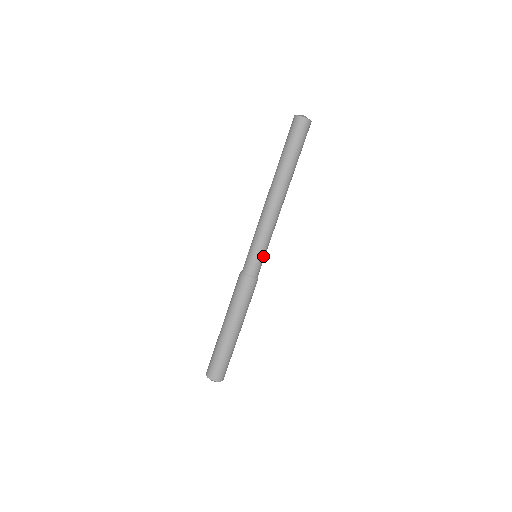
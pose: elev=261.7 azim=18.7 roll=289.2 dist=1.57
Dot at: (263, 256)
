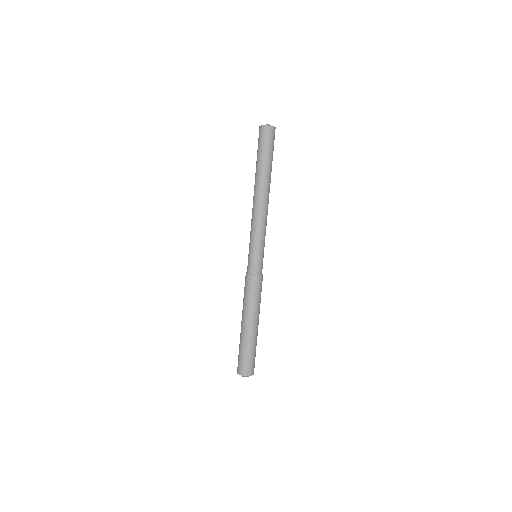
Dot at: (263, 254)
